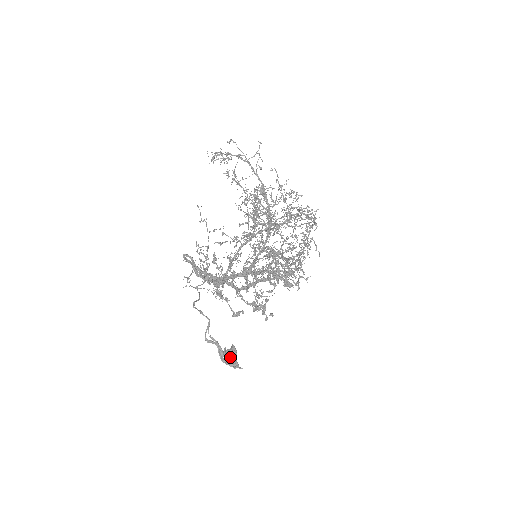
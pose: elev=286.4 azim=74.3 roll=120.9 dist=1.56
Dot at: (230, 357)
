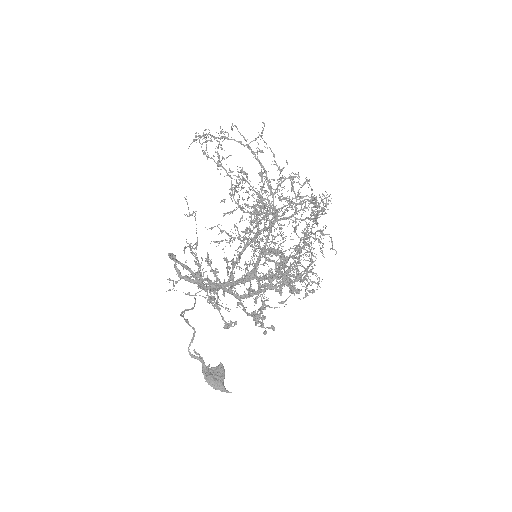
Dot at: (214, 377)
